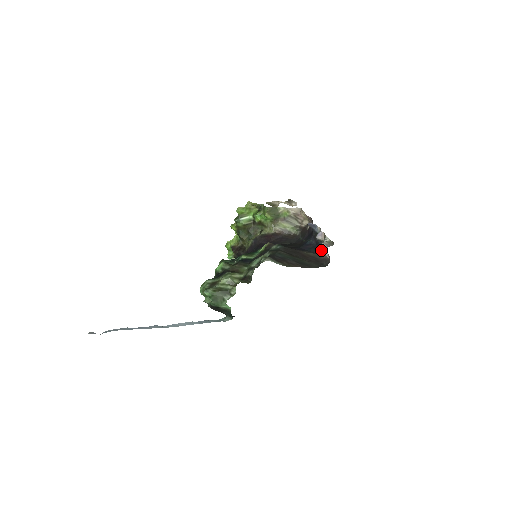
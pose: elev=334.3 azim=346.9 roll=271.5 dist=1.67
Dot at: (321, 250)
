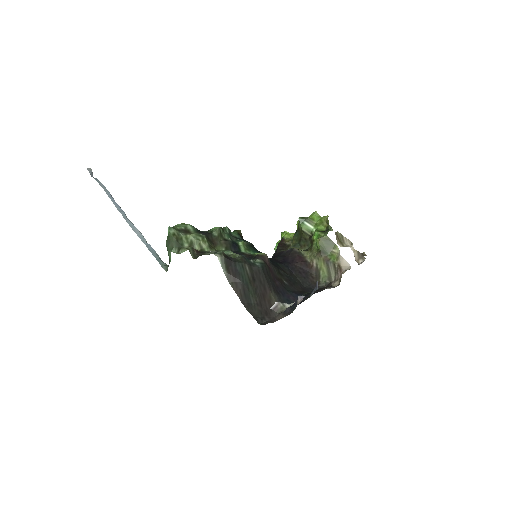
Dot at: (288, 311)
